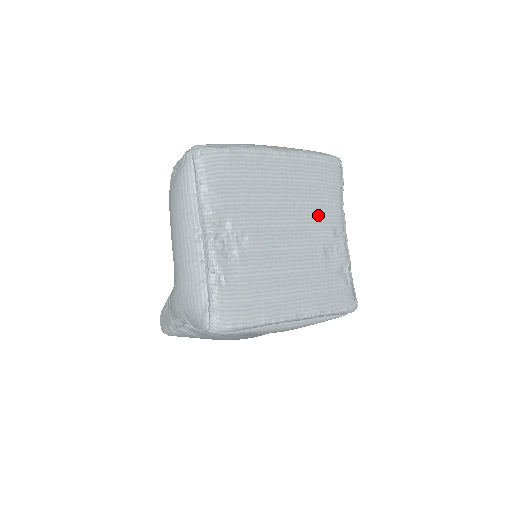
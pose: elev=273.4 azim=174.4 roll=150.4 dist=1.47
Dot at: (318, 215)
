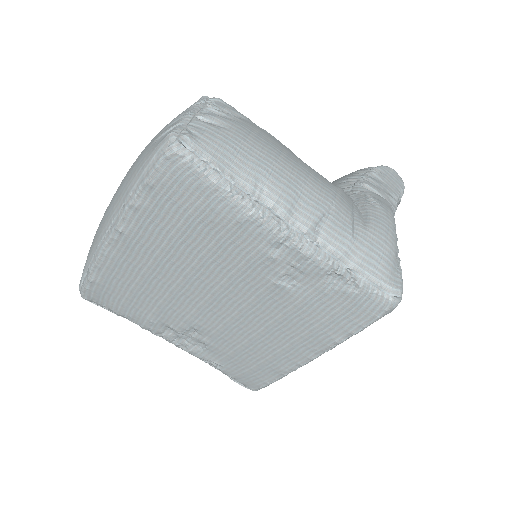
Dot at: (230, 253)
